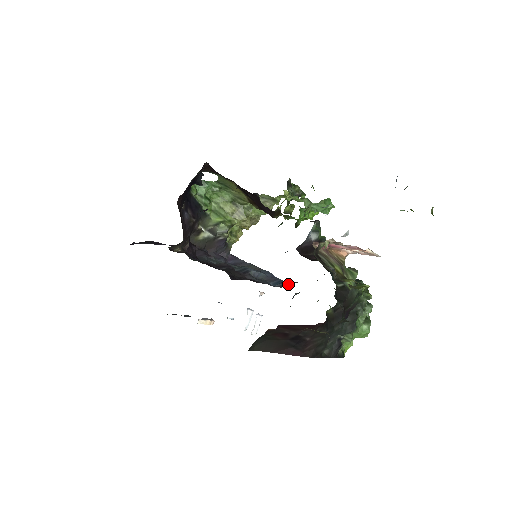
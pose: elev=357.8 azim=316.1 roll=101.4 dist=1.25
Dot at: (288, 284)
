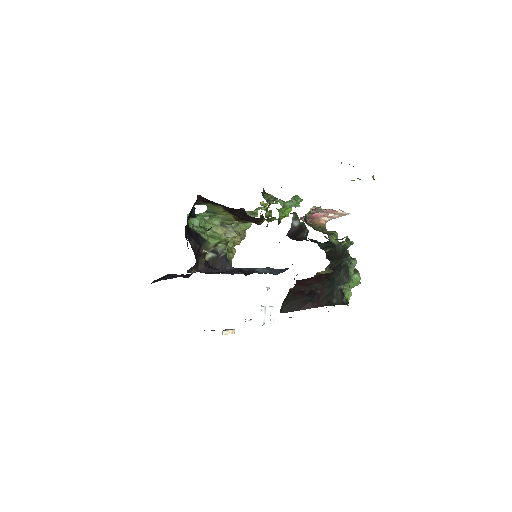
Dot at: occluded
